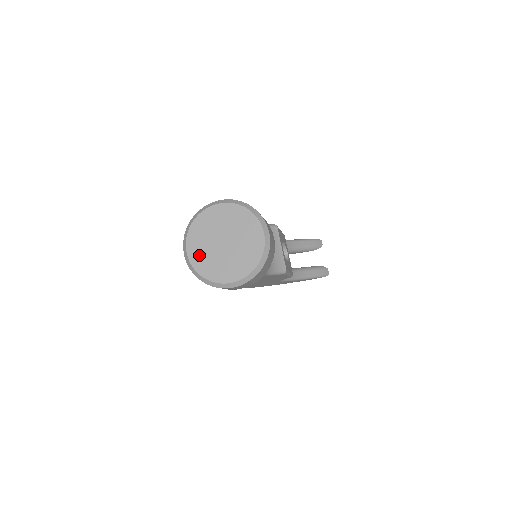
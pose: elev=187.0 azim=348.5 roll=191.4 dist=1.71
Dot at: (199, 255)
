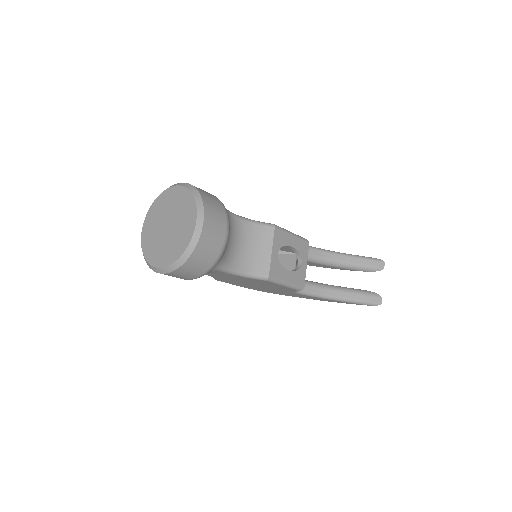
Dot at: (148, 234)
